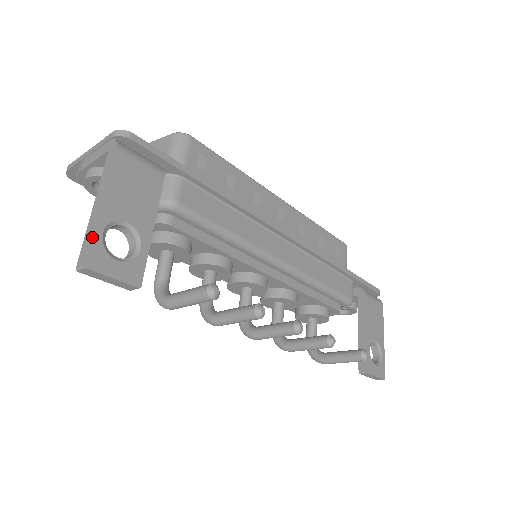
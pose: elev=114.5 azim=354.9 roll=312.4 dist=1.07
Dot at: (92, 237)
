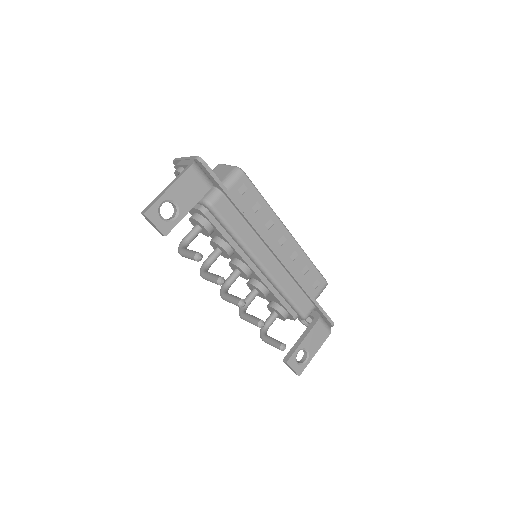
Dot at: (155, 202)
